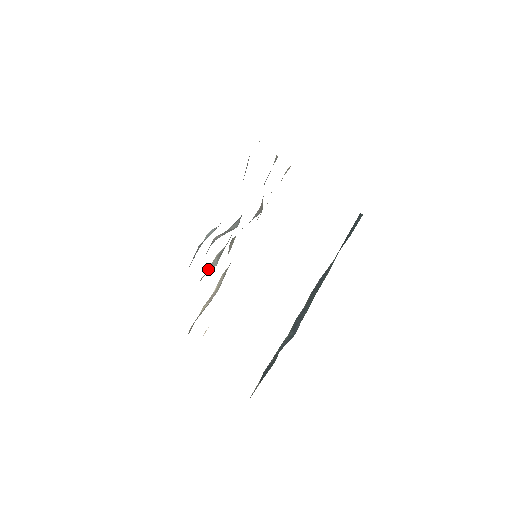
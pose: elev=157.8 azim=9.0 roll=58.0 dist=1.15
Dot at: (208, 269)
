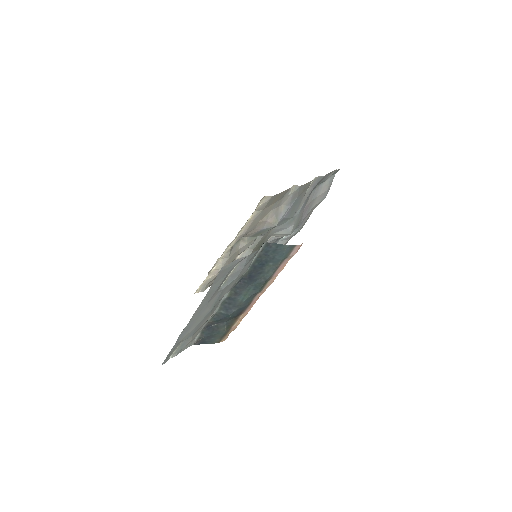
Dot at: (240, 256)
